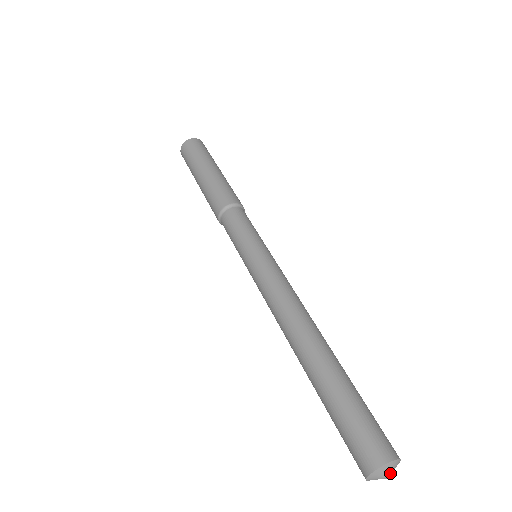
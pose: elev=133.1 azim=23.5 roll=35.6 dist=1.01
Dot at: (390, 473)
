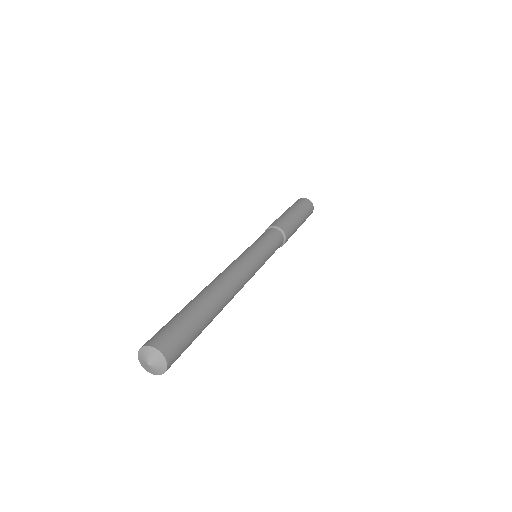
Dot at: (152, 362)
